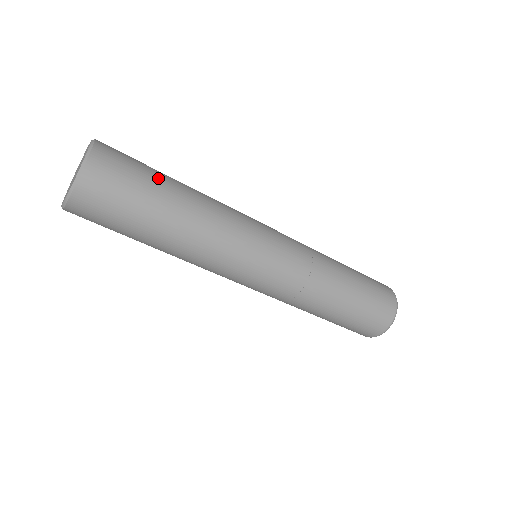
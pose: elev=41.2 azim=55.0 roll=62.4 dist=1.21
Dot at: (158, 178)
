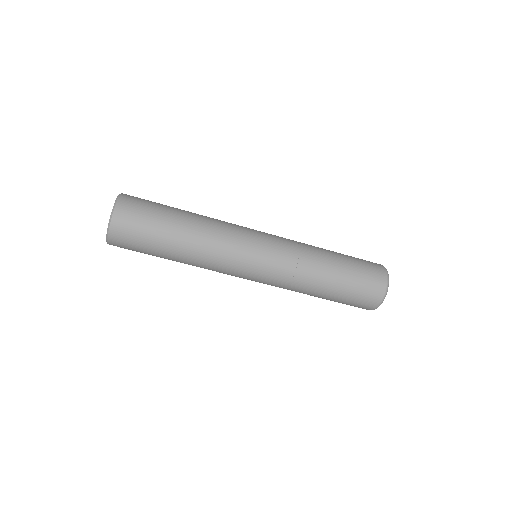
Dot at: occluded
